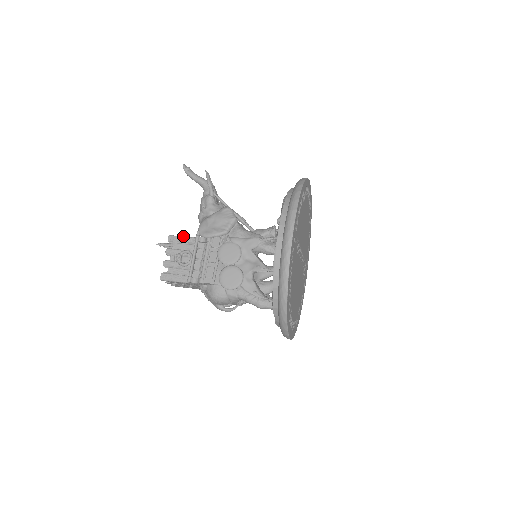
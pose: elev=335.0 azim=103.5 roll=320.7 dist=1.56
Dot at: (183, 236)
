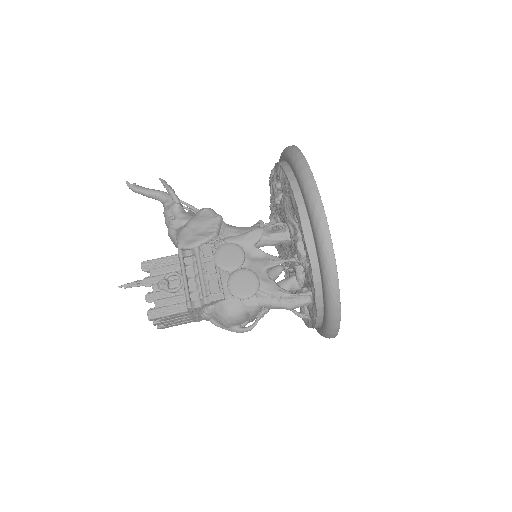
Dot at: occluded
